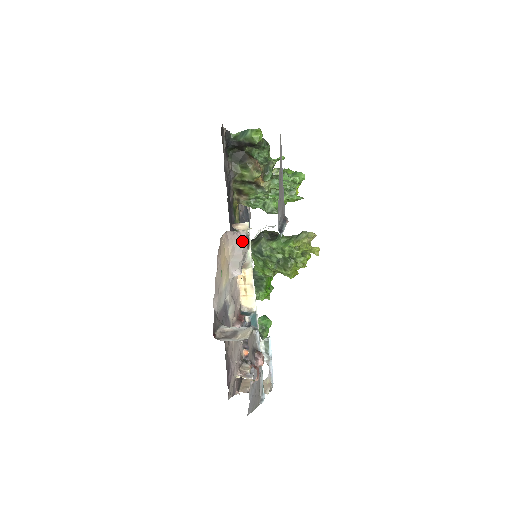
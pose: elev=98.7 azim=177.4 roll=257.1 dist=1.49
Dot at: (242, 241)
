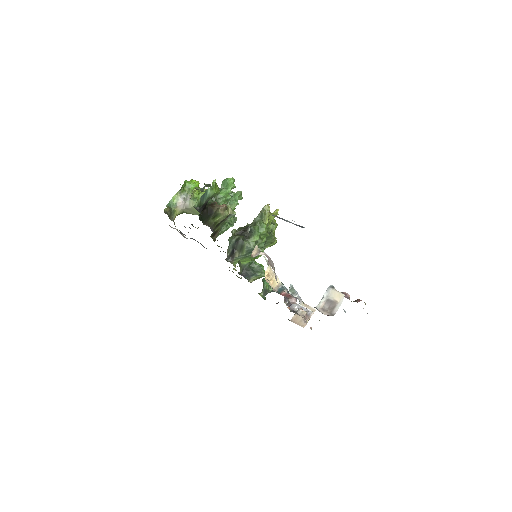
Dot at: (270, 258)
